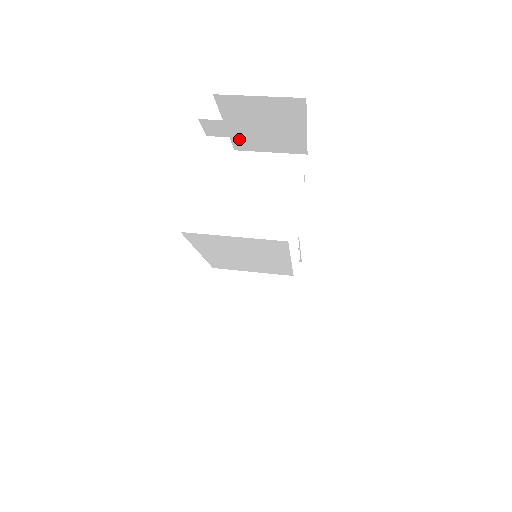
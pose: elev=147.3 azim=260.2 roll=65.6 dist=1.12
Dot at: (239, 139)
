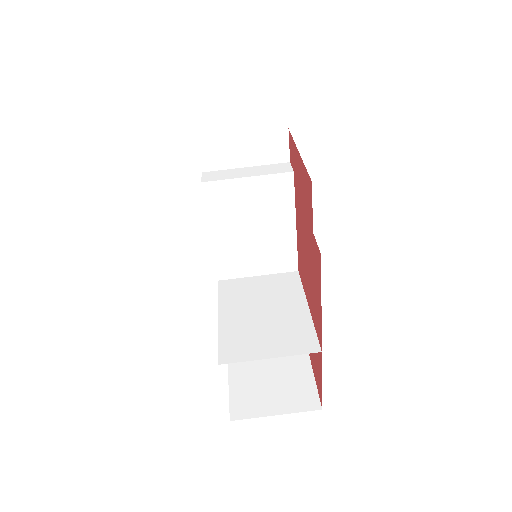
Dot at: occluded
